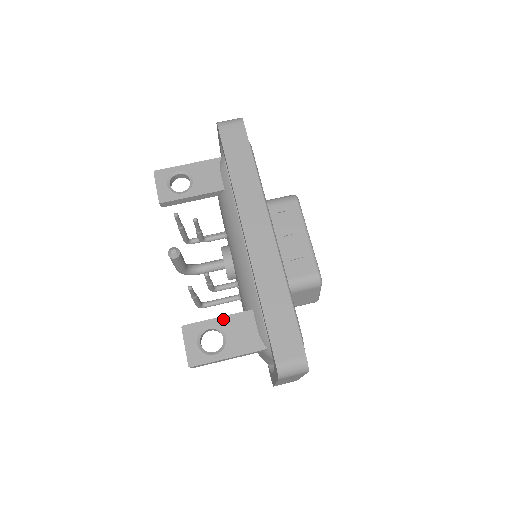
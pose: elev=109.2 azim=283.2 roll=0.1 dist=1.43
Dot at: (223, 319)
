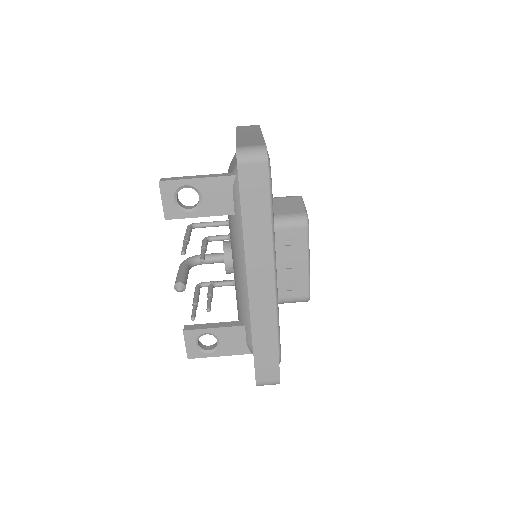
Dot at: (219, 330)
